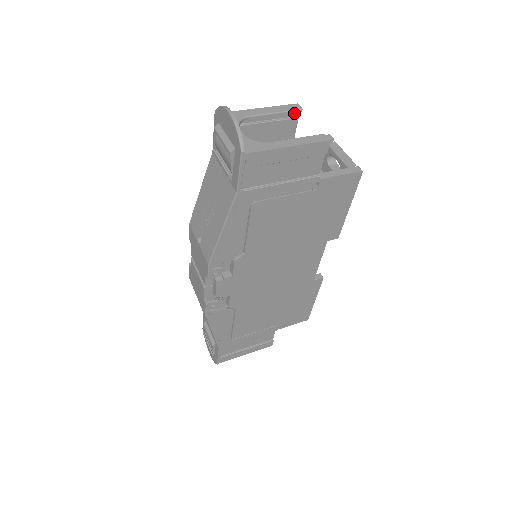
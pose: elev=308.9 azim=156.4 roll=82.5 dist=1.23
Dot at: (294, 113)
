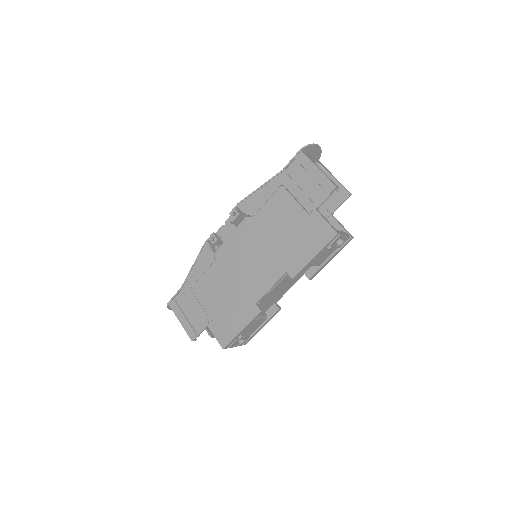
Dot at: (346, 196)
